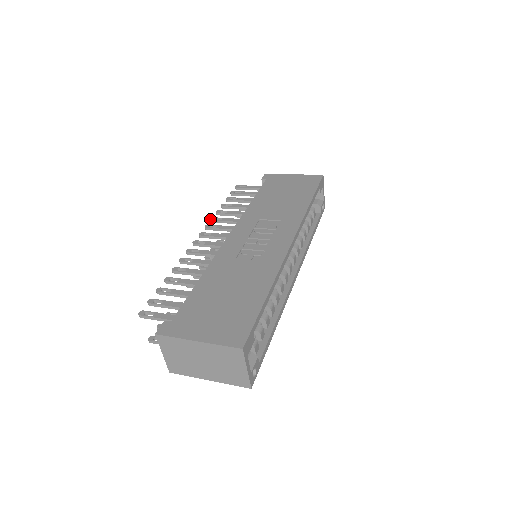
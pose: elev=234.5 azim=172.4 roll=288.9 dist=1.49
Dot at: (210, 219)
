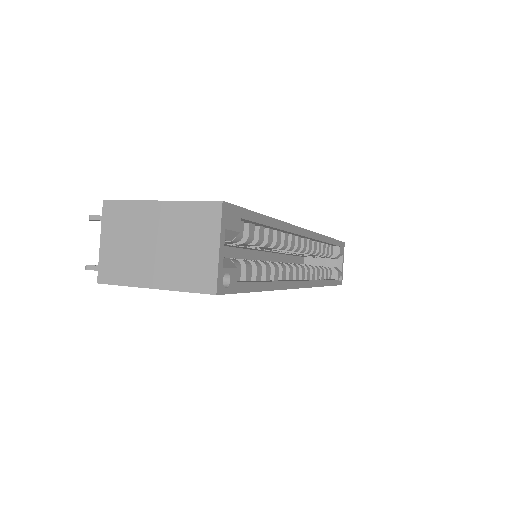
Dot at: occluded
